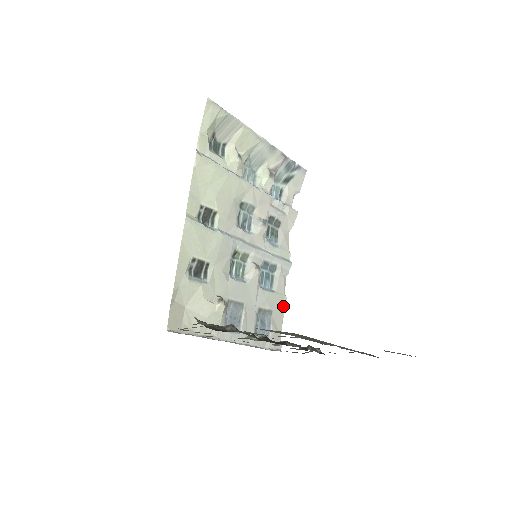
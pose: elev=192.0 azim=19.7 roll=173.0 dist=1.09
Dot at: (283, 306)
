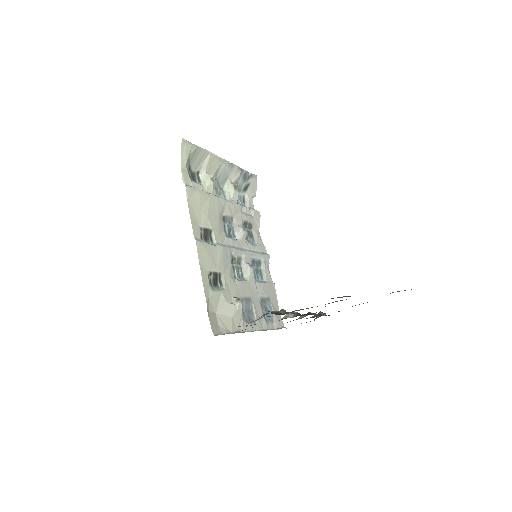
Dot at: (274, 292)
